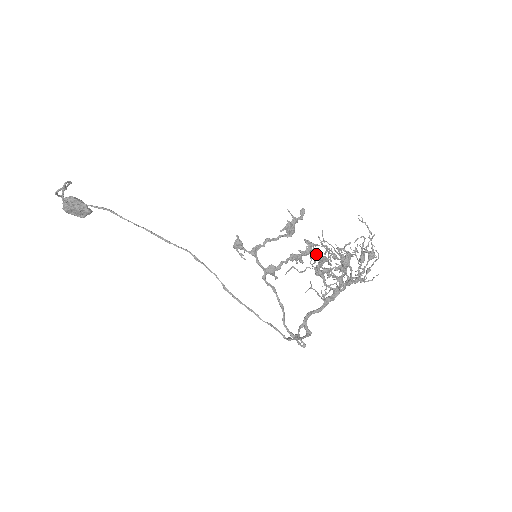
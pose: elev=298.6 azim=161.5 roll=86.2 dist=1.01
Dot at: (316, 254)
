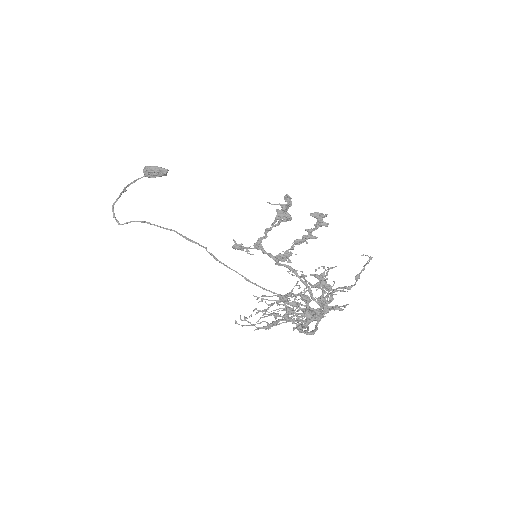
Dot at: occluded
